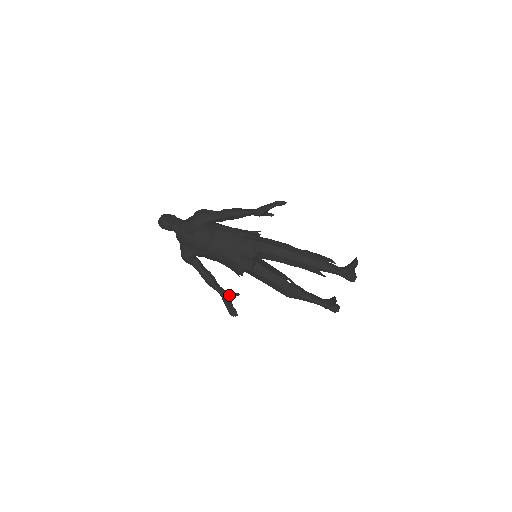
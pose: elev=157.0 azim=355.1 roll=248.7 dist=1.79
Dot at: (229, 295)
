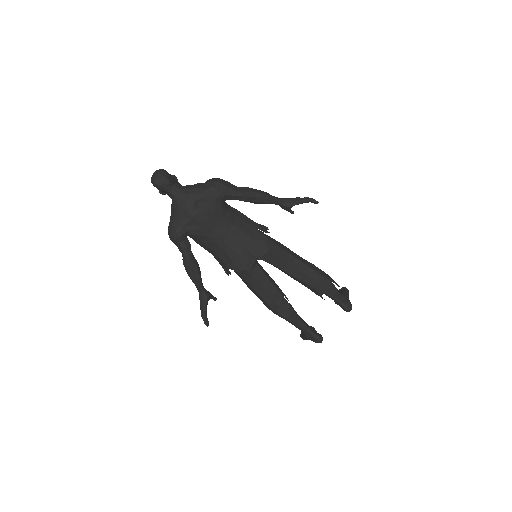
Dot at: (209, 297)
